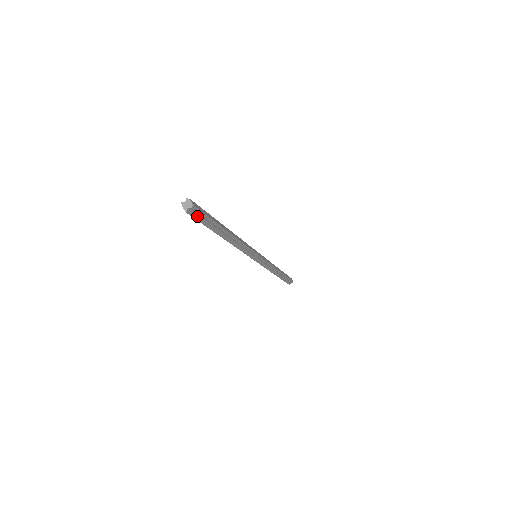
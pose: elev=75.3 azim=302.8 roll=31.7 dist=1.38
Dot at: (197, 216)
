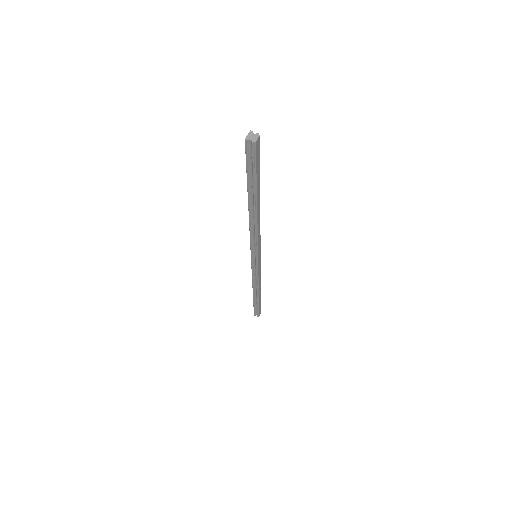
Dot at: (249, 156)
